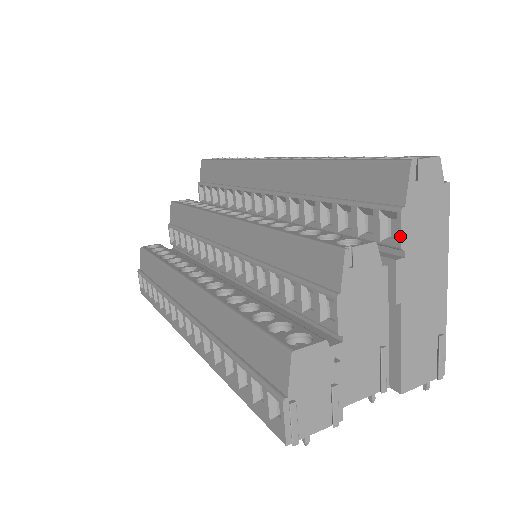
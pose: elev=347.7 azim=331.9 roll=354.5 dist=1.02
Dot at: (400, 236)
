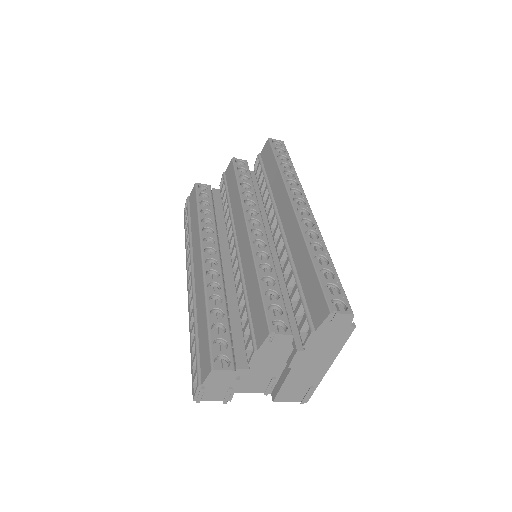
Dot at: (305, 342)
